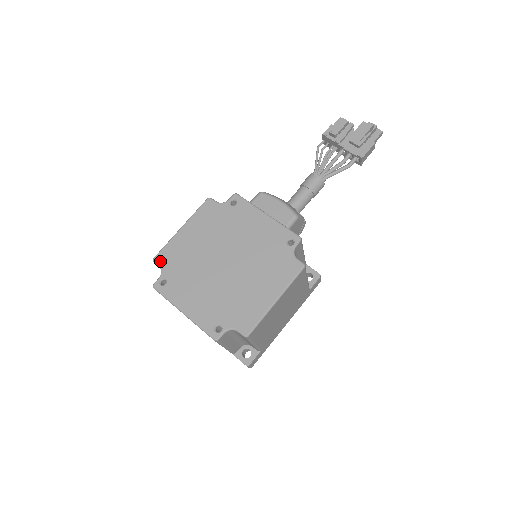
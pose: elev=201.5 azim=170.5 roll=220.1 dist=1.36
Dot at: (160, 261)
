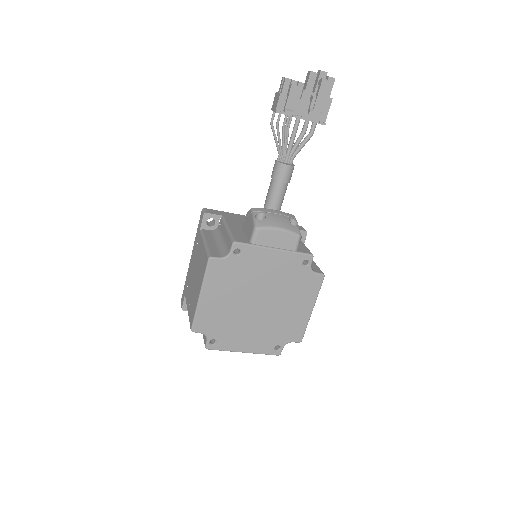
Dot at: (199, 330)
